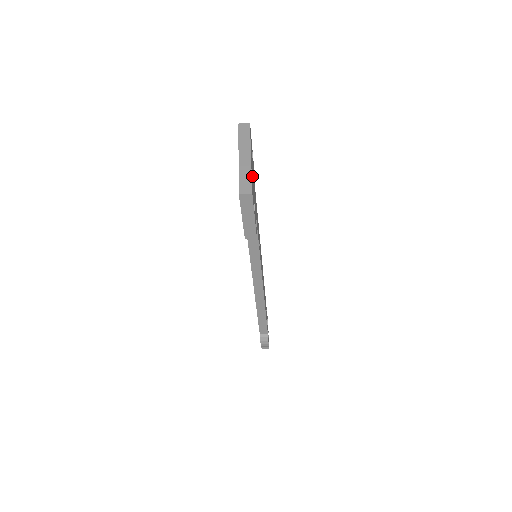
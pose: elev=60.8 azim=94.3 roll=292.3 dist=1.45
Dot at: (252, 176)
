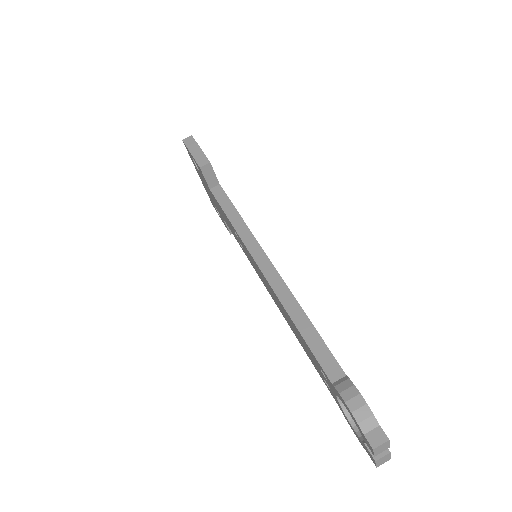
Dot at: occluded
